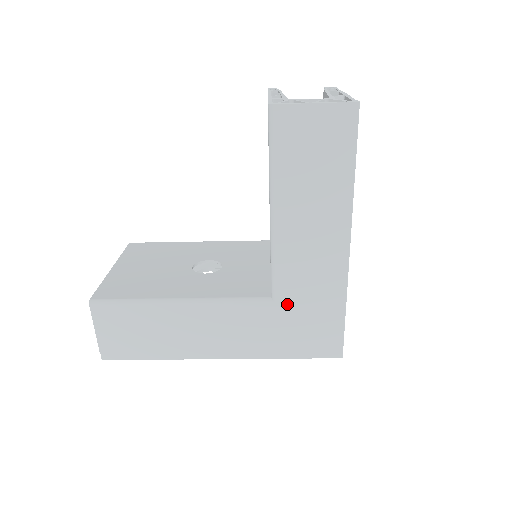
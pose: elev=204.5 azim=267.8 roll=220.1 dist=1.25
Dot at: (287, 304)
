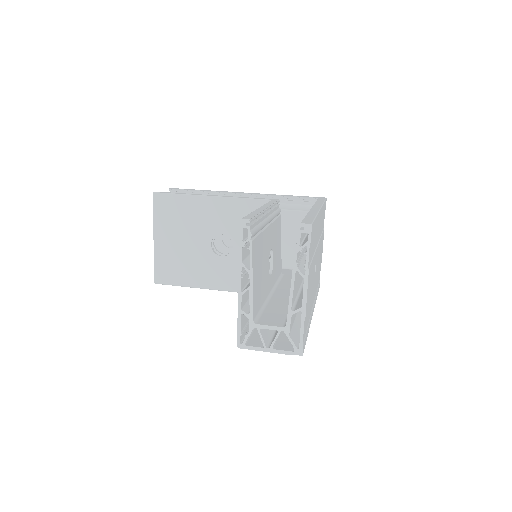
Dot at: occluded
